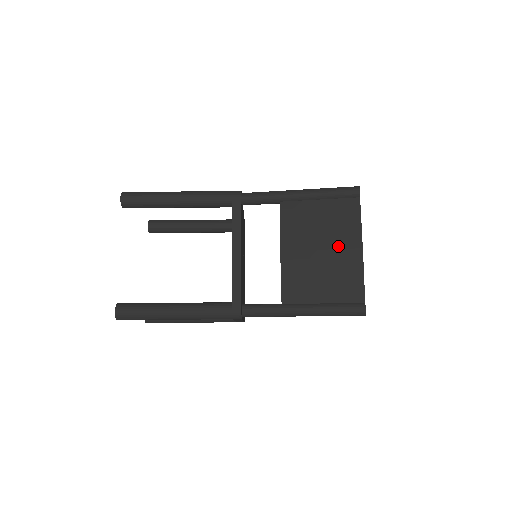
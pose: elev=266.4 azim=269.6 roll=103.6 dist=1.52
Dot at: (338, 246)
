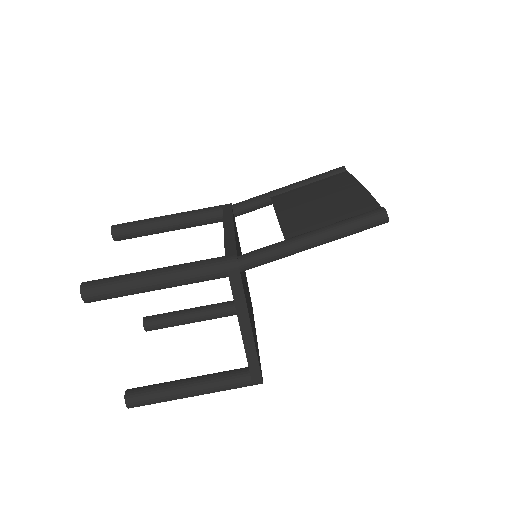
Dot at: (335, 191)
